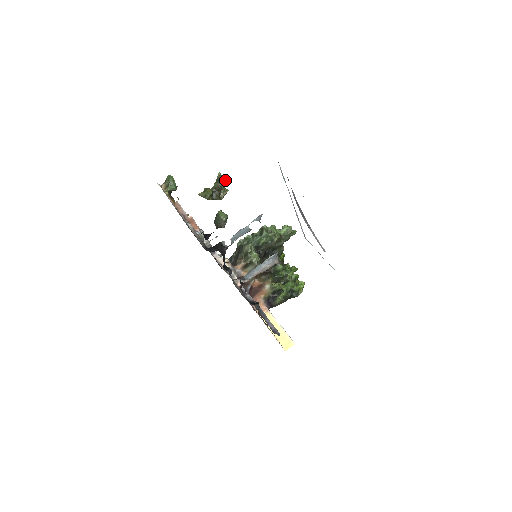
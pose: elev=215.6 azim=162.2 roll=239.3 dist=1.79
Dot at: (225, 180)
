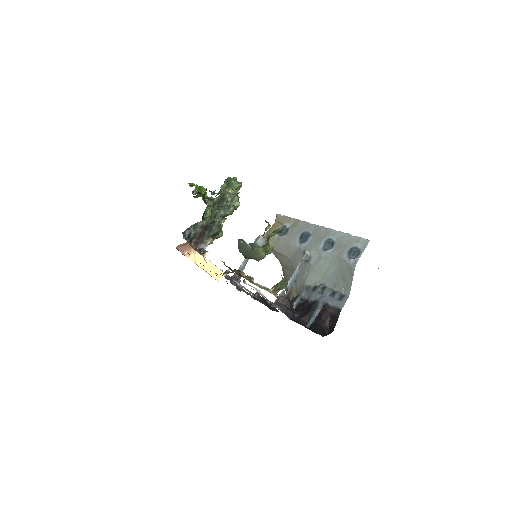
Dot at: (281, 225)
